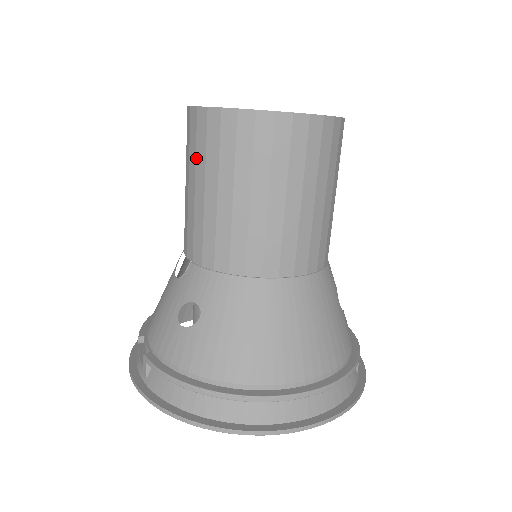
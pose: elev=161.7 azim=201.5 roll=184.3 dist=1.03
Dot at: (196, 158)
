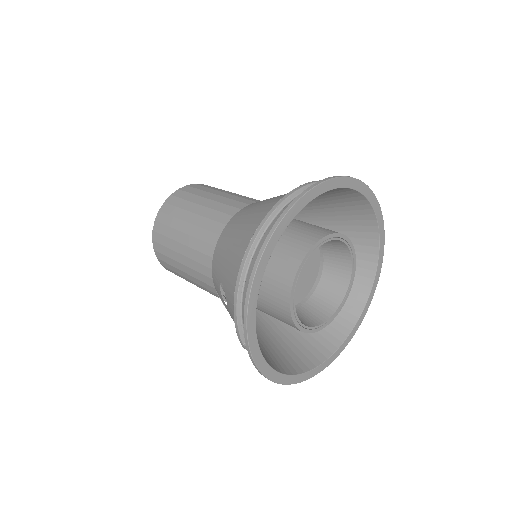
Dot at: (173, 266)
